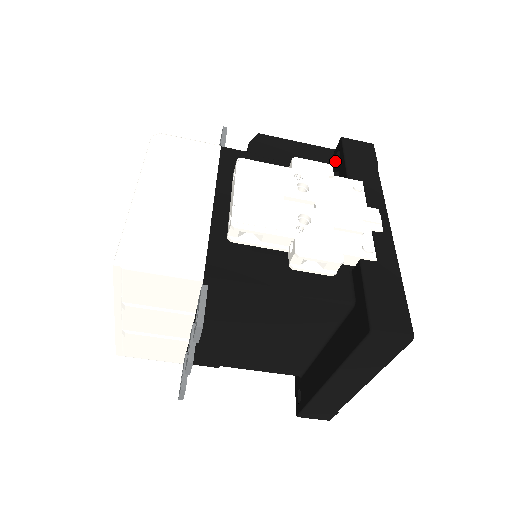
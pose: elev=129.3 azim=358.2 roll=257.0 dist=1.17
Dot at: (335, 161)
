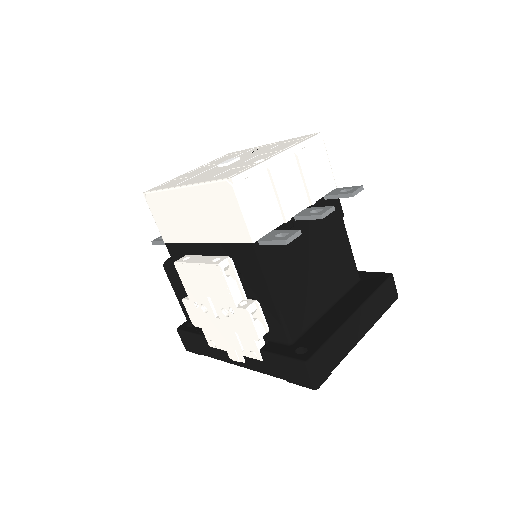
Dot at: occluded
